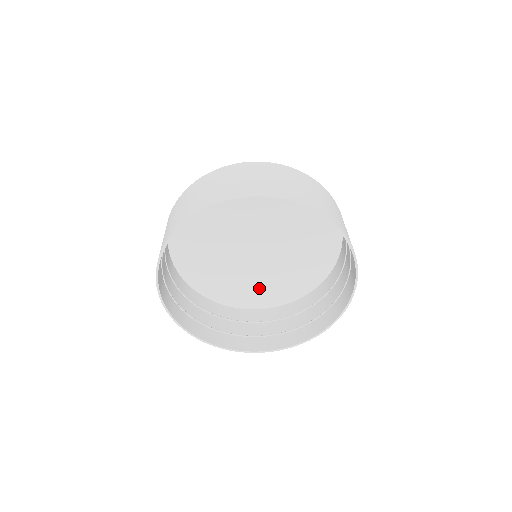
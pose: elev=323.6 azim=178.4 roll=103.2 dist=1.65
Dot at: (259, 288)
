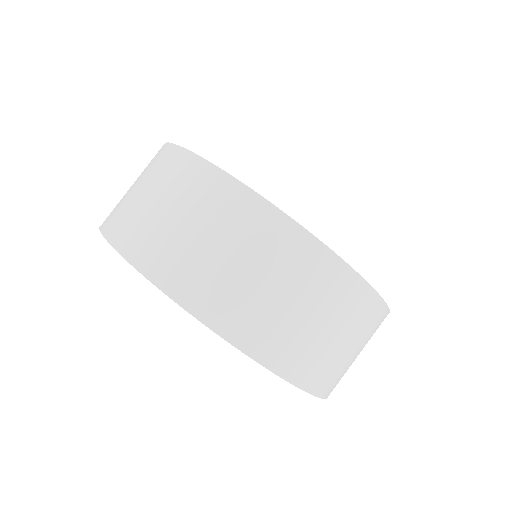
Dot at: occluded
